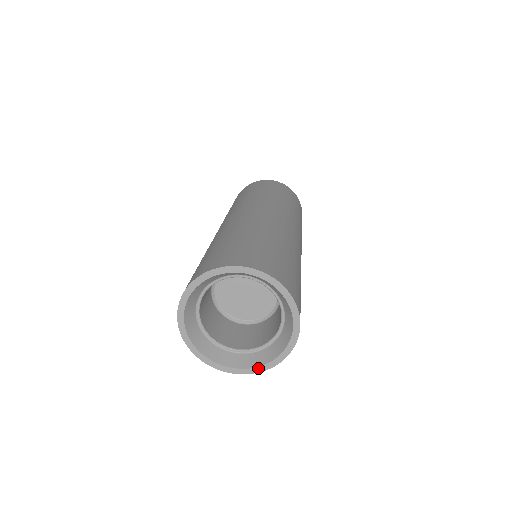
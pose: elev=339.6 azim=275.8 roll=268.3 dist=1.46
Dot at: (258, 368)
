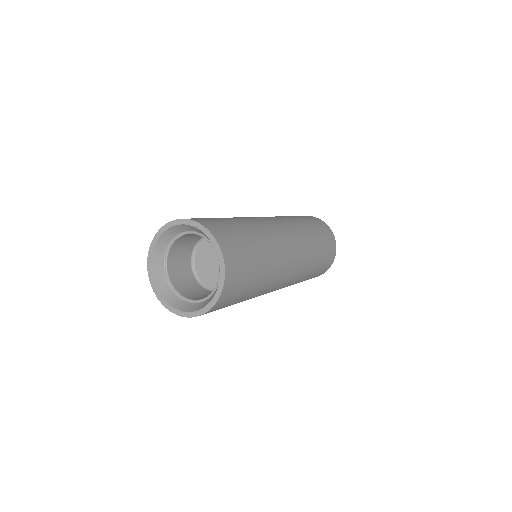
Dot at: (200, 311)
